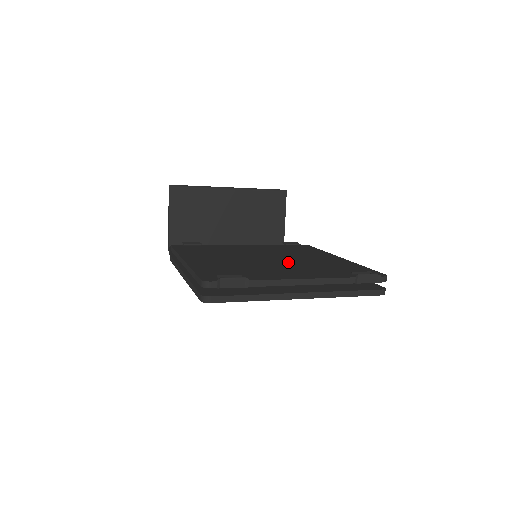
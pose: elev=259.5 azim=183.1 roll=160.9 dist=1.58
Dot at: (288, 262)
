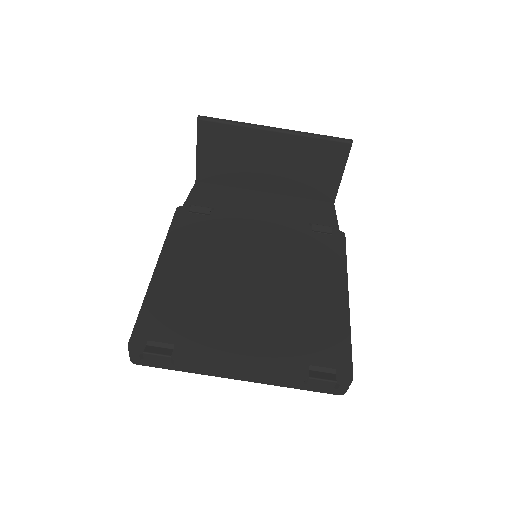
Dot at: (266, 301)
